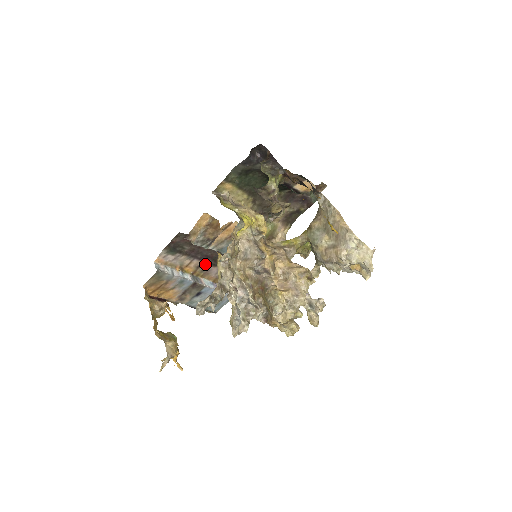
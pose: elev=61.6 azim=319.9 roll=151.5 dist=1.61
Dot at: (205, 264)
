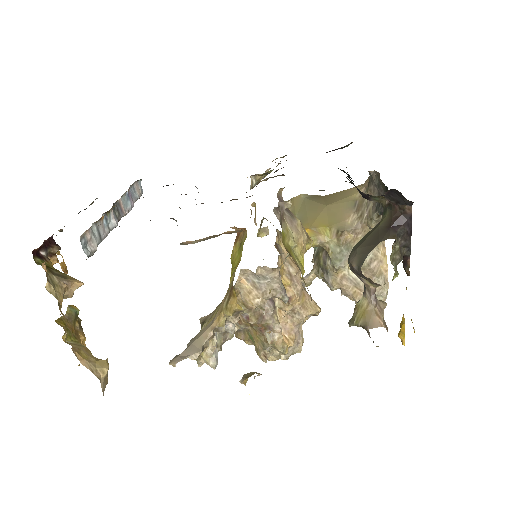
Dot at: occluded
